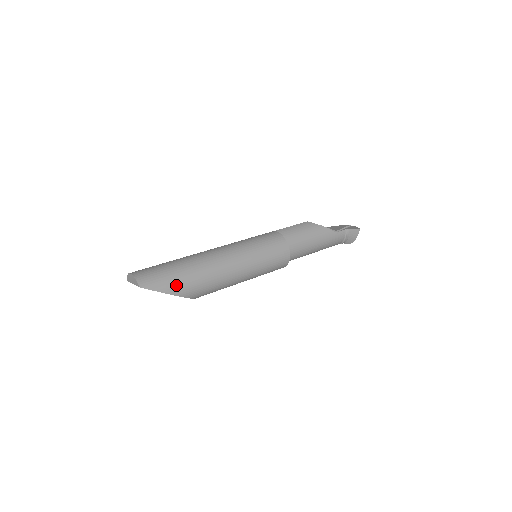
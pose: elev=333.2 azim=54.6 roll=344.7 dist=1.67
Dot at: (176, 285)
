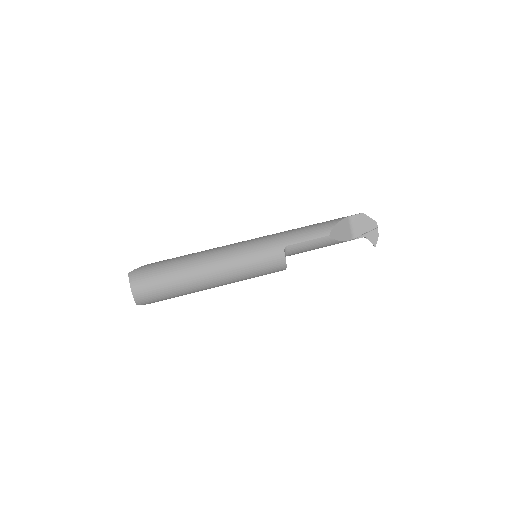
Dot at: occluded
